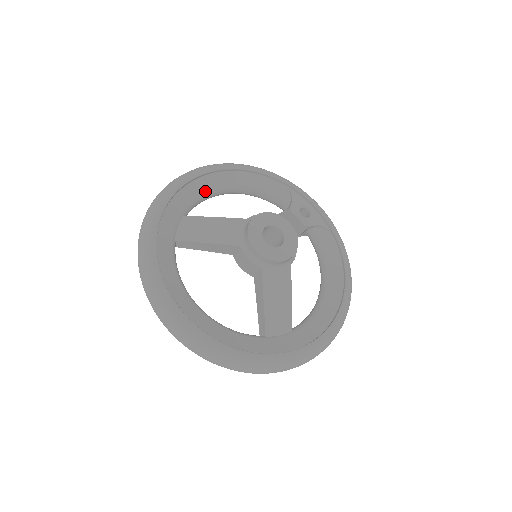
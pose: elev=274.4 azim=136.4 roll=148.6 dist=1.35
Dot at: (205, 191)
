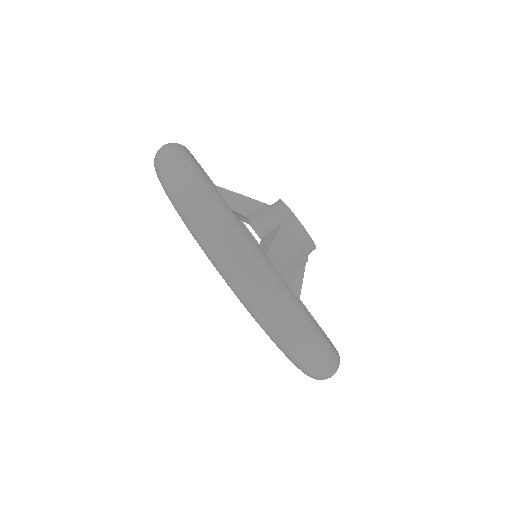
Dot at: occluded
